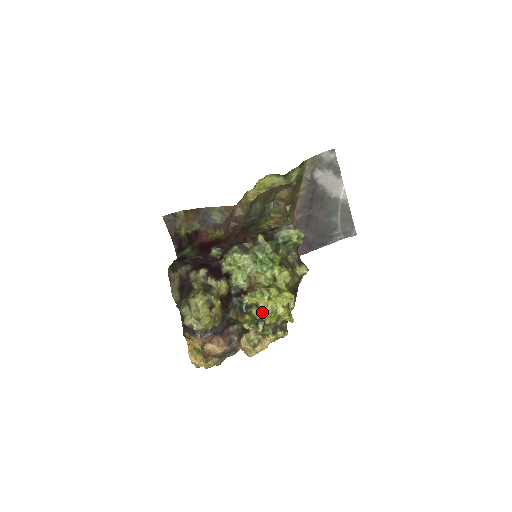
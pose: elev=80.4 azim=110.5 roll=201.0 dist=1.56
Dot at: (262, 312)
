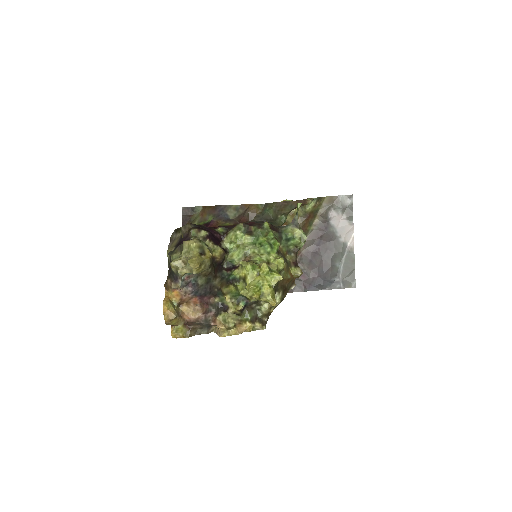
Dot at: (247, 285)
